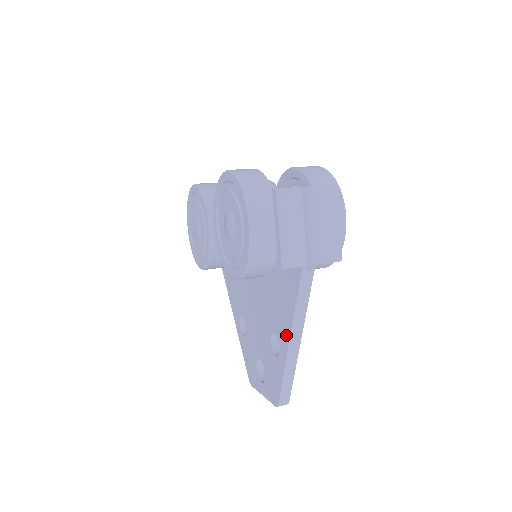
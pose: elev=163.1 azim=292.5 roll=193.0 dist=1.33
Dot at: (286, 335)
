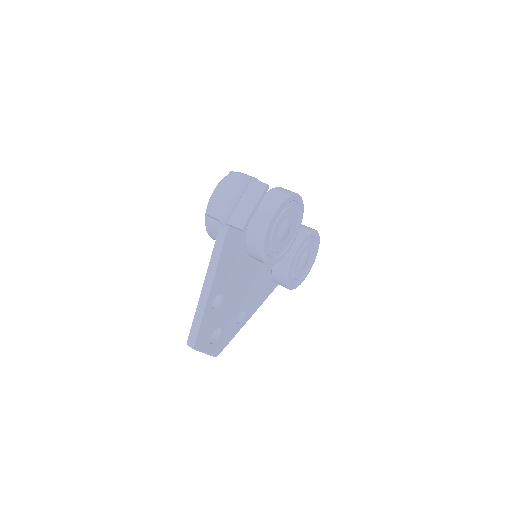
Dot at: occluded
